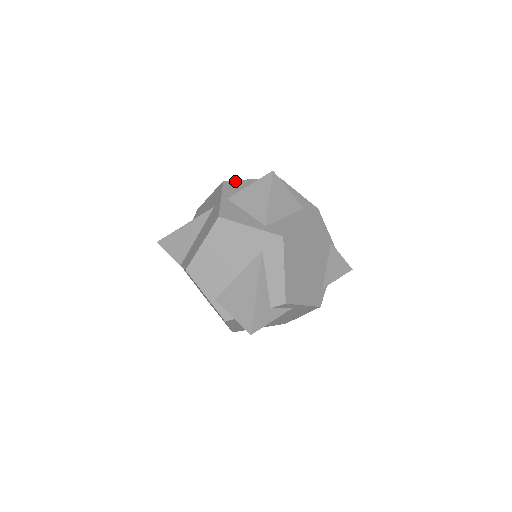
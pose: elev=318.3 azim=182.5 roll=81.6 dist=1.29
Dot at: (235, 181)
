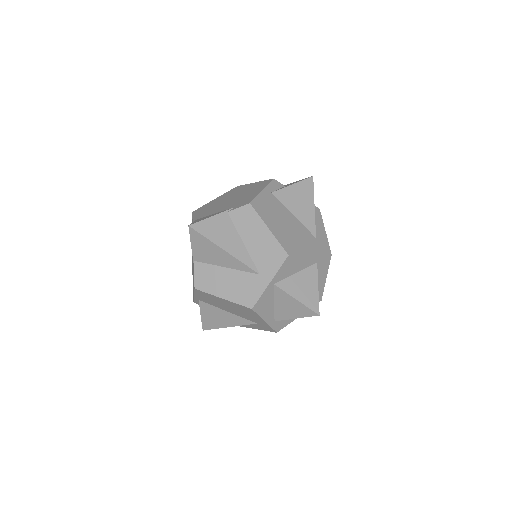
Dot at: (297, 257)
